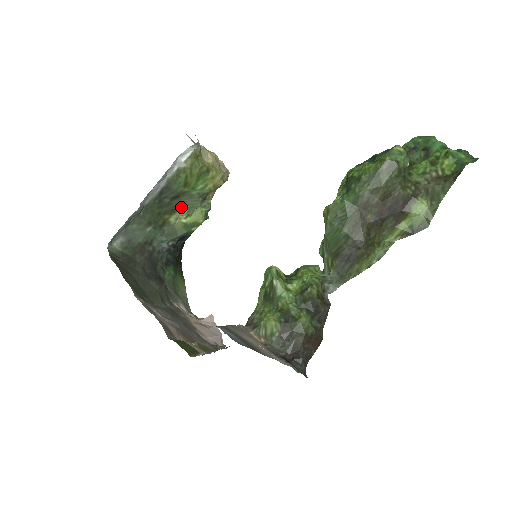
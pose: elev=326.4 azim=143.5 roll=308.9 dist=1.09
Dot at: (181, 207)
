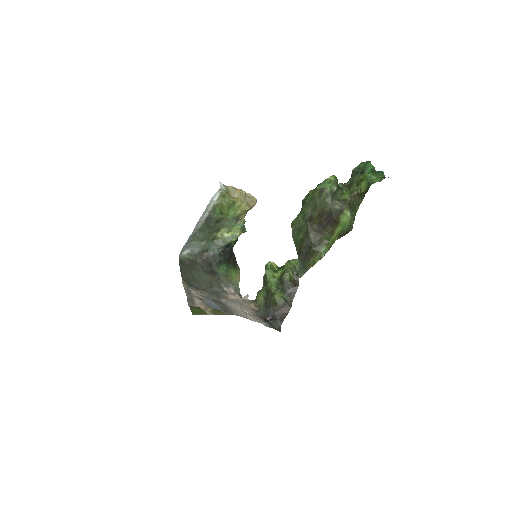
Dot at: (223, 227)
